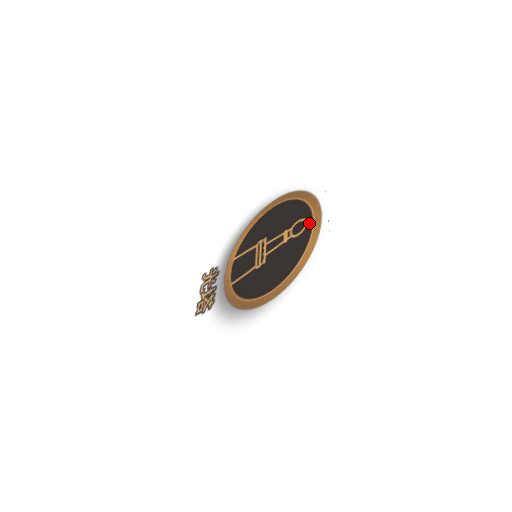
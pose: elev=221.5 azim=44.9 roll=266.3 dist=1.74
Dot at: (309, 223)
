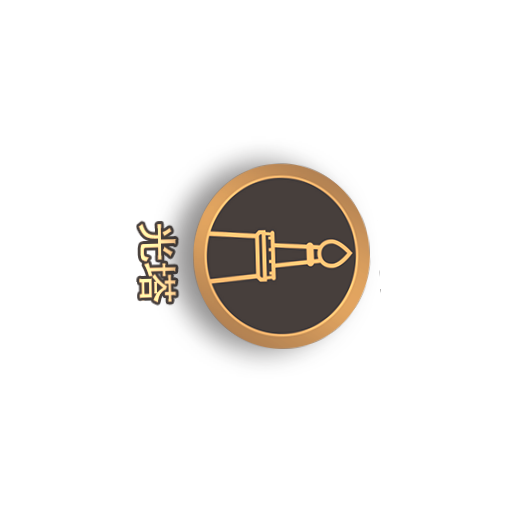
Dot at: (350, 258)
